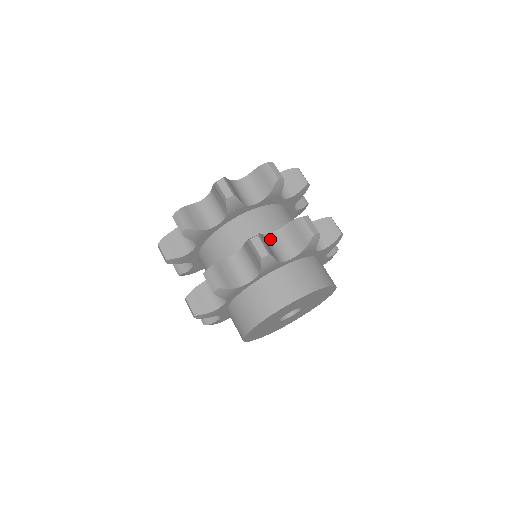
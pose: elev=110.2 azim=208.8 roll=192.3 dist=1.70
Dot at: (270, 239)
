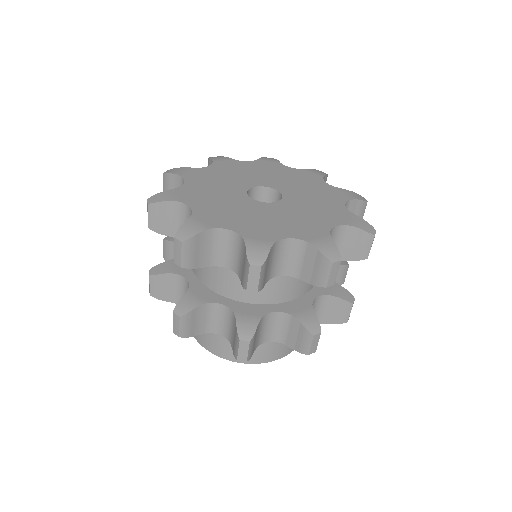
Dot at: (215, 309)
